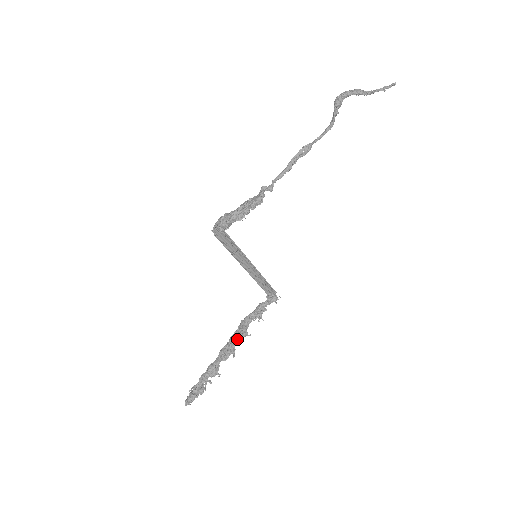
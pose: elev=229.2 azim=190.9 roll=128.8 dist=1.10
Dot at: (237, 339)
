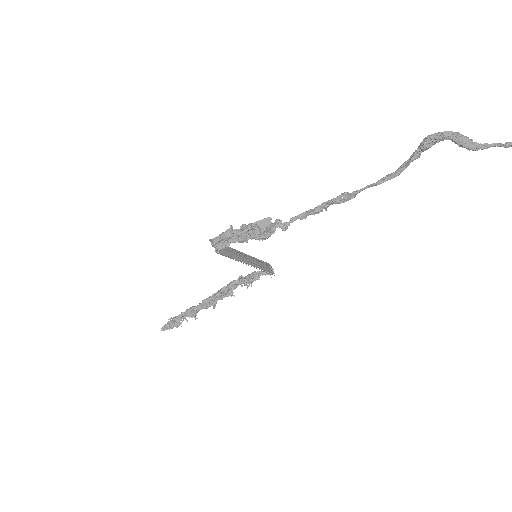
Dot at: (221, 296)
